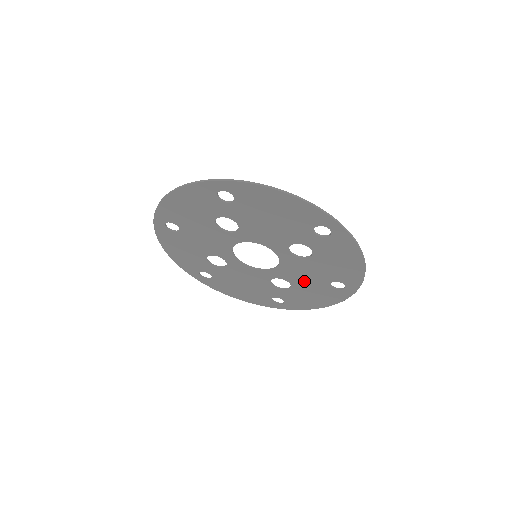
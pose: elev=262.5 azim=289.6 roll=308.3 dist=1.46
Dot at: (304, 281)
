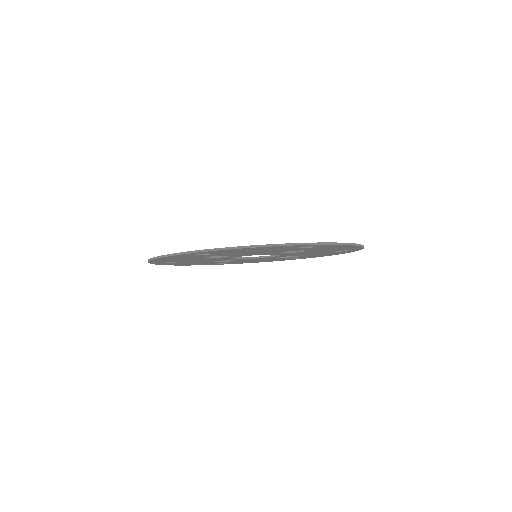
Dot at: (309, 254)
